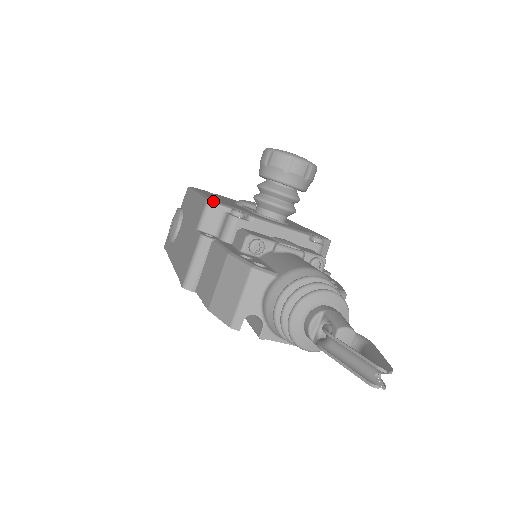
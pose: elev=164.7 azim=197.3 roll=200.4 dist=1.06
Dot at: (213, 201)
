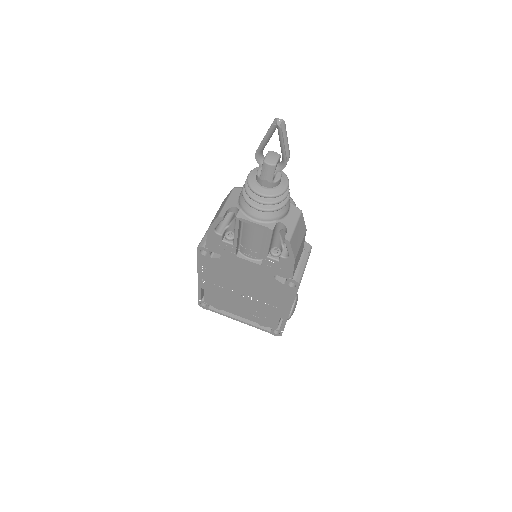
Dot at: occluded
